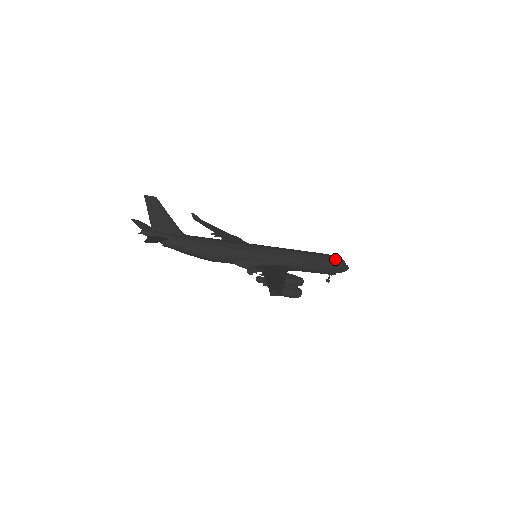
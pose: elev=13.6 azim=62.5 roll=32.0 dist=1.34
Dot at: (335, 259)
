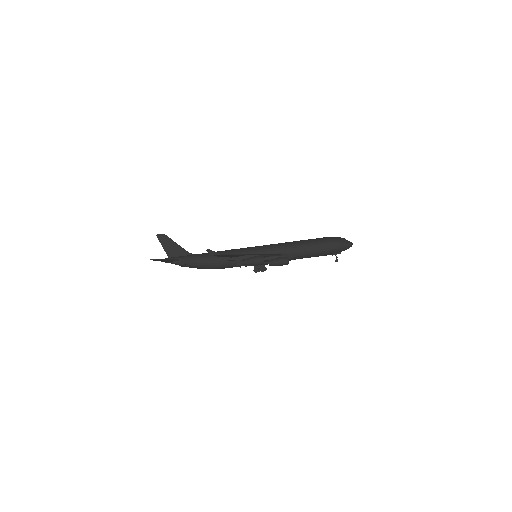
Dot at: (331, 238)
